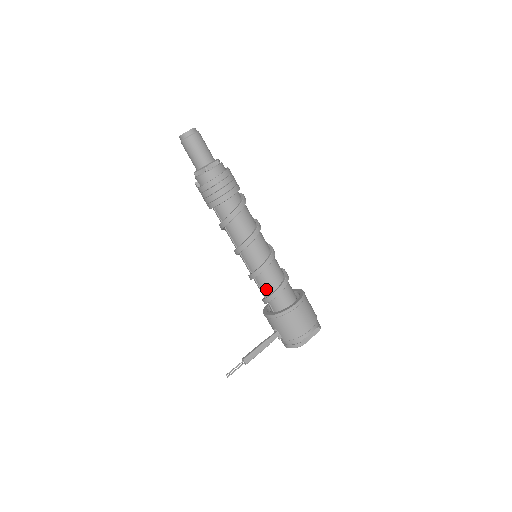
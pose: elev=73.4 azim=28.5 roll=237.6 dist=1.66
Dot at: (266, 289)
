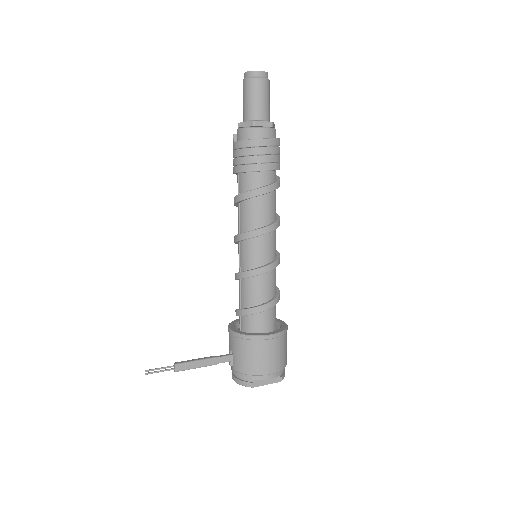
Dot at: (246, 299)
